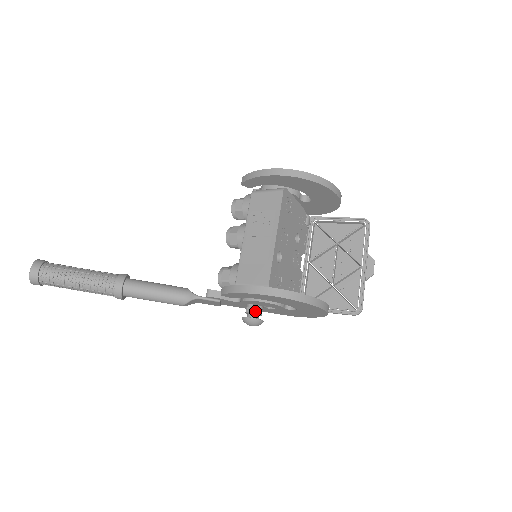
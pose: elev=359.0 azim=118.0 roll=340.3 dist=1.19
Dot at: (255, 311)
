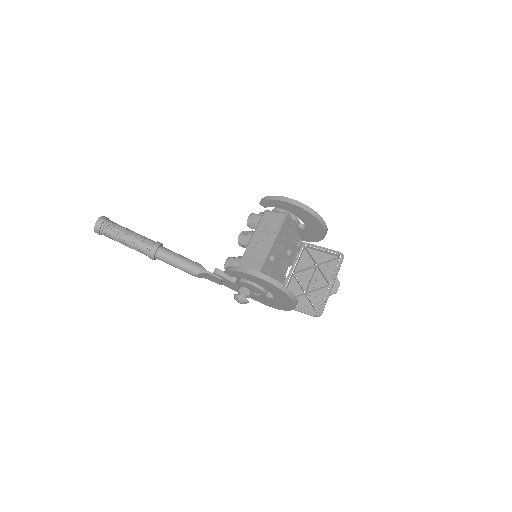
Dot at: (245, 292)
